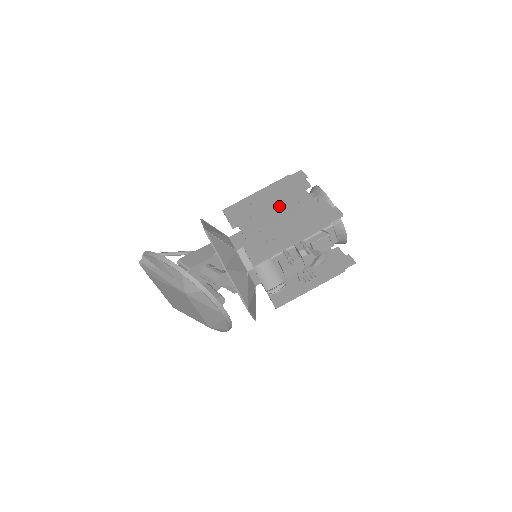
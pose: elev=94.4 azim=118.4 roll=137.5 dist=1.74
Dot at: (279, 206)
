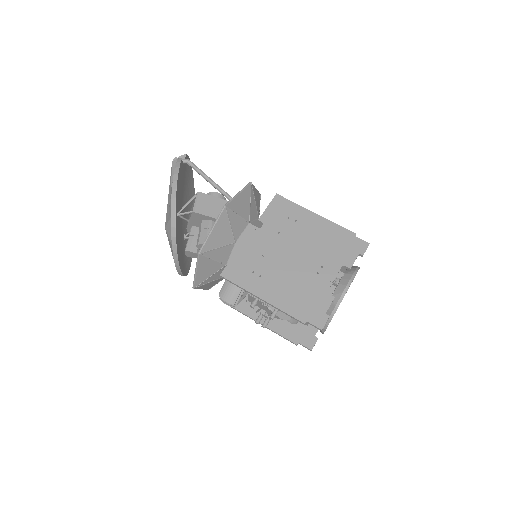
Dot at: (306, 253)
